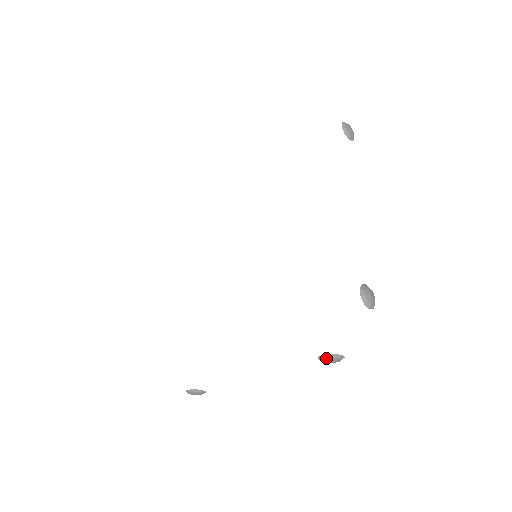
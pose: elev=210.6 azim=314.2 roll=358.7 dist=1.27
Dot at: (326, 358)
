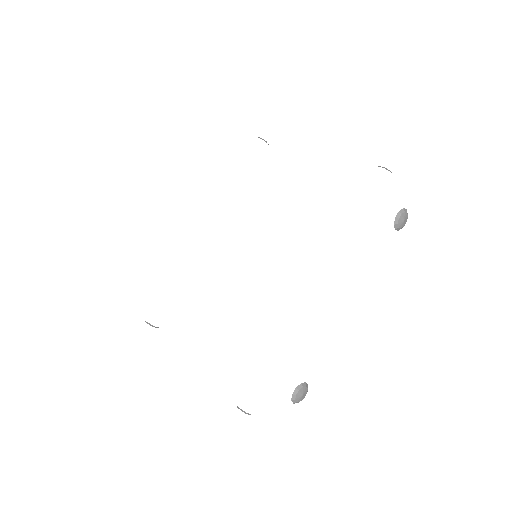
Dot at: (400, 216)
